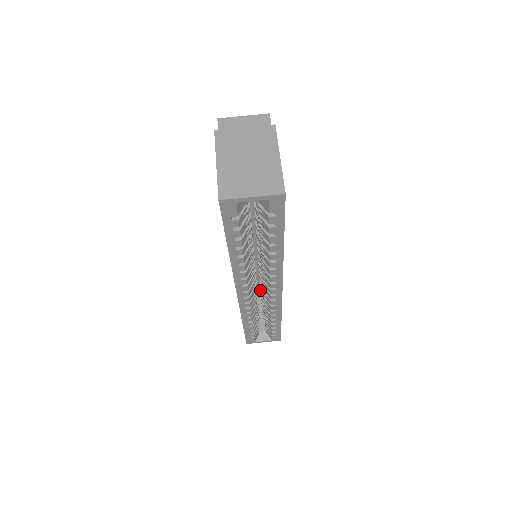
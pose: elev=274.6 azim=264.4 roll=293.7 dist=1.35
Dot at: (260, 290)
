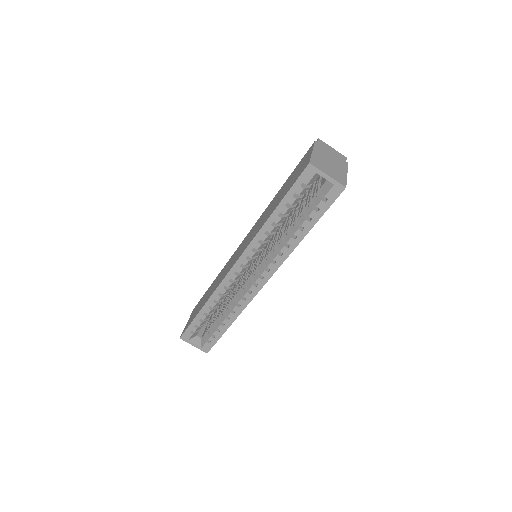
Dot at: (232, 291)
